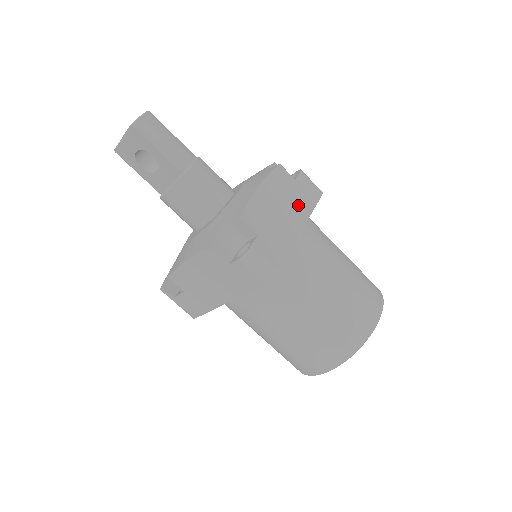
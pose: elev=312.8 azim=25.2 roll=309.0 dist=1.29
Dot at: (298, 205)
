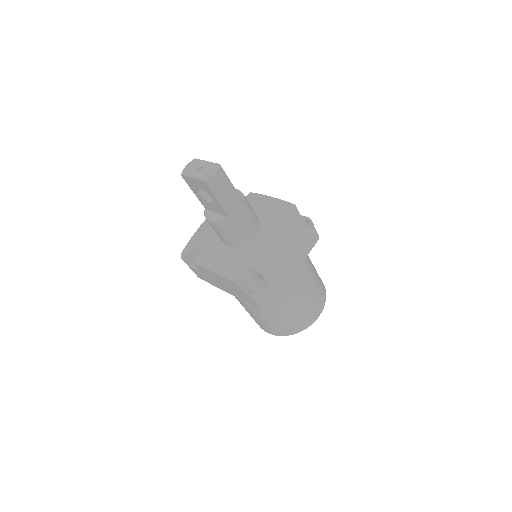
Dot at: (300, 253)
